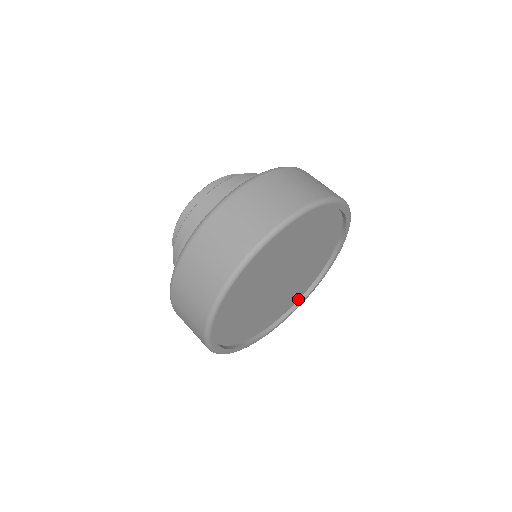
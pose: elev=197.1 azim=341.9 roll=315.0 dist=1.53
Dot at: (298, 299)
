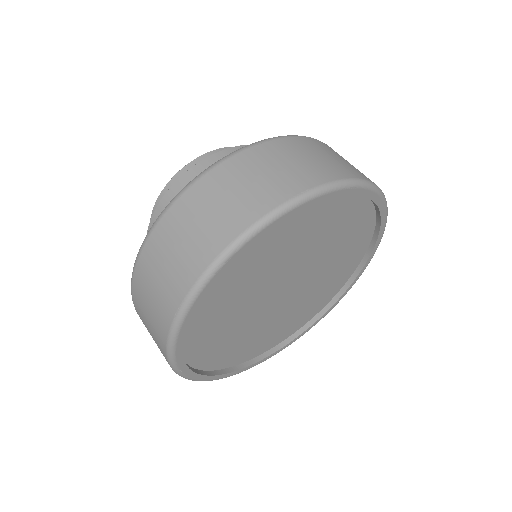
Dot at: (257, 355)
